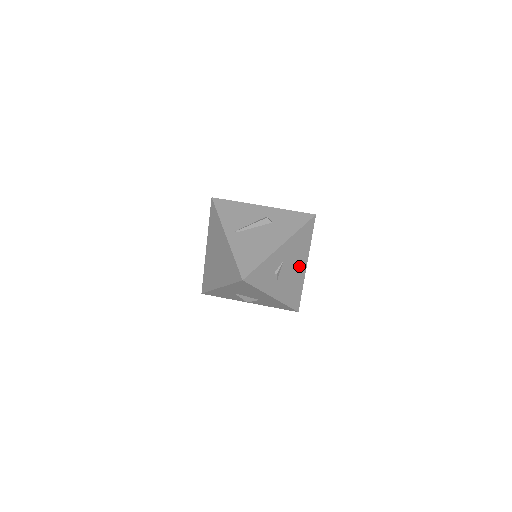
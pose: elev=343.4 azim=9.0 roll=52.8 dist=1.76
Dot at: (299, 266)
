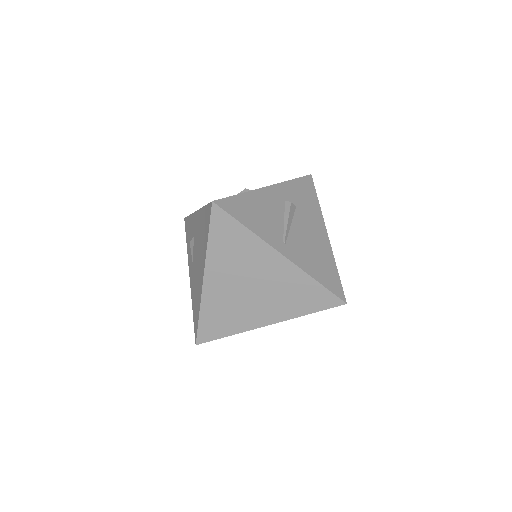
Dot at: occluded
